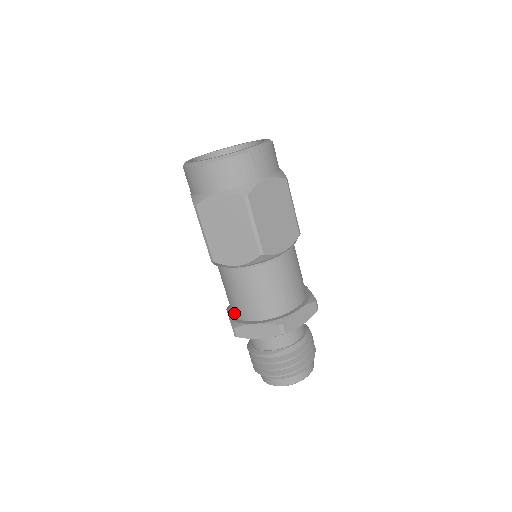
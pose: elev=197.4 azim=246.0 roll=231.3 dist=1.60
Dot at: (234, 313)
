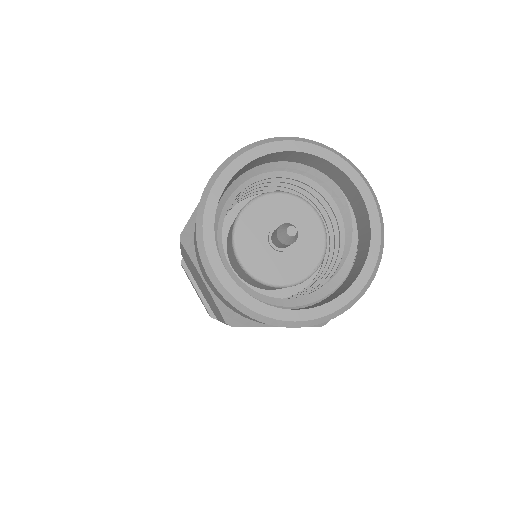
Dot at: occluded
